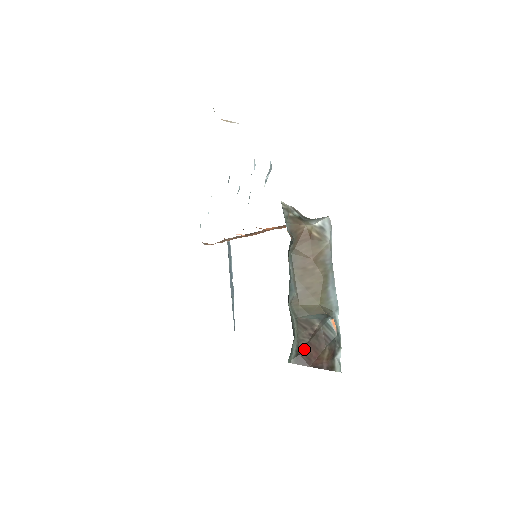
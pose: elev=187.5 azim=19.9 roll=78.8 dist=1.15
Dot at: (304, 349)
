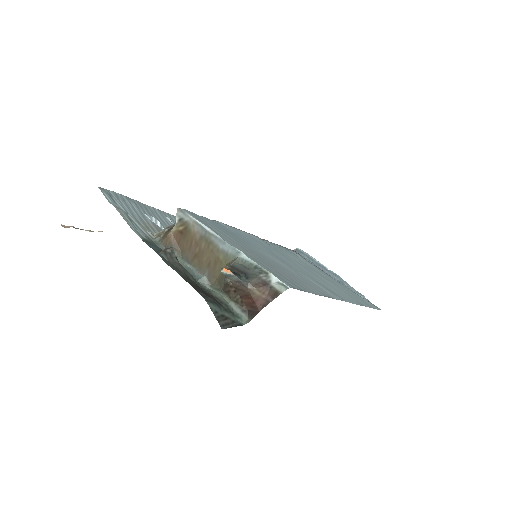
Dot at: (244, 304)
